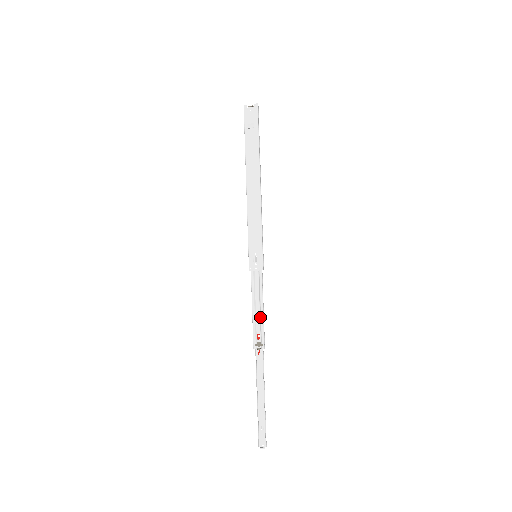
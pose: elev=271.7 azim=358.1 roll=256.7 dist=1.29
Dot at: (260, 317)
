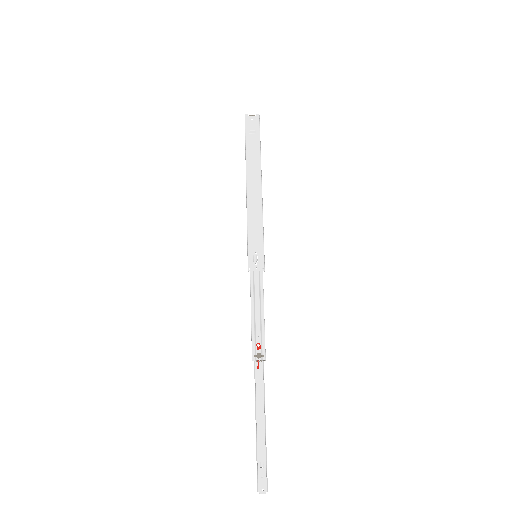
Dot at: (260, 323)
